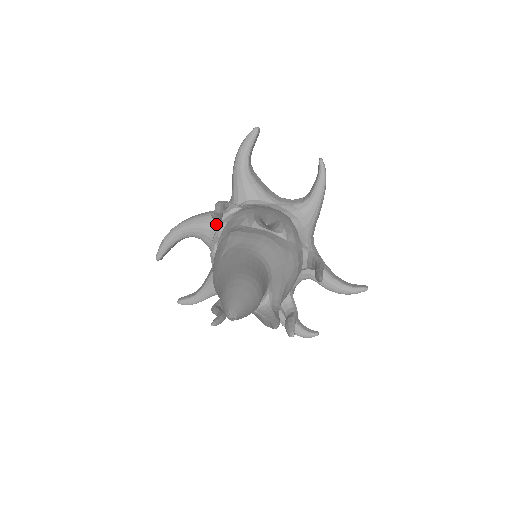
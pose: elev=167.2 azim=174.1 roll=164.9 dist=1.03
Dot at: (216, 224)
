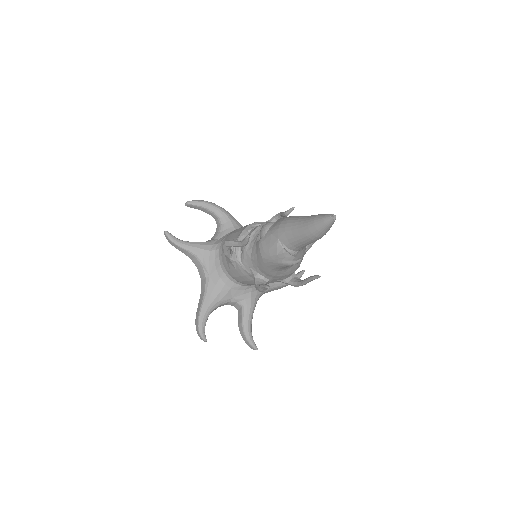
Dot at: occluded
